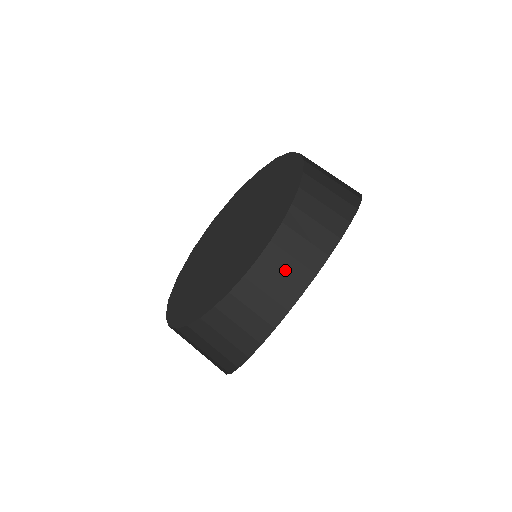
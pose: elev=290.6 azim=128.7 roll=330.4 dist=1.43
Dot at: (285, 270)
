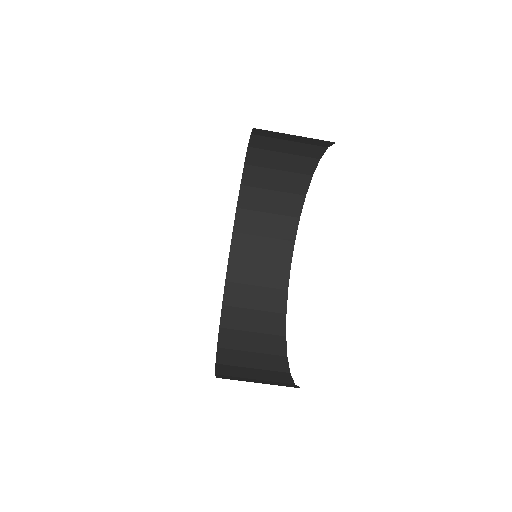
Dot at: (281, 165)
